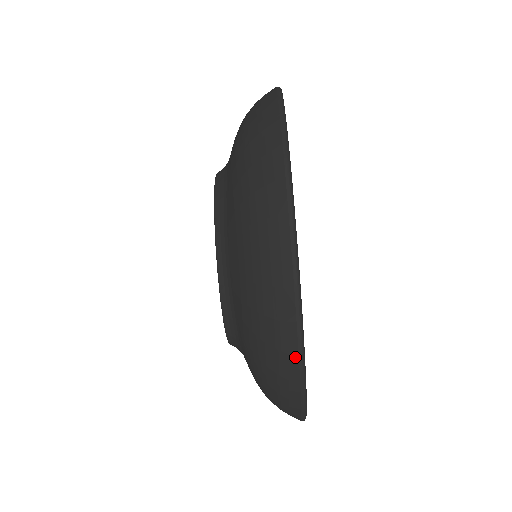
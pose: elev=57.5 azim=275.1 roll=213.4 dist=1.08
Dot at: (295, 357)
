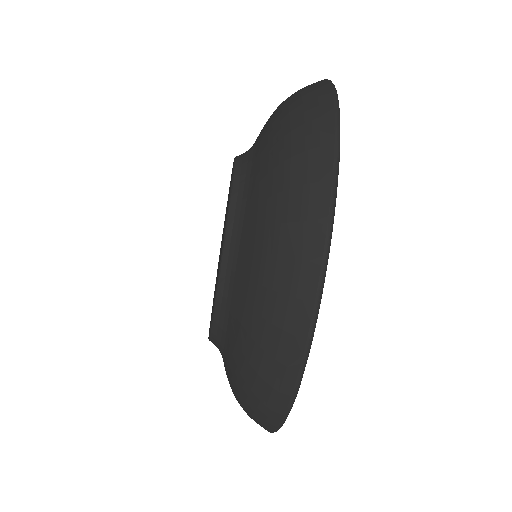
Dot at: (286, 397)
